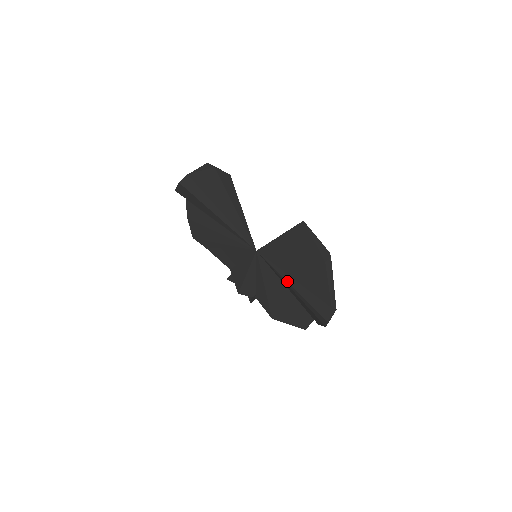
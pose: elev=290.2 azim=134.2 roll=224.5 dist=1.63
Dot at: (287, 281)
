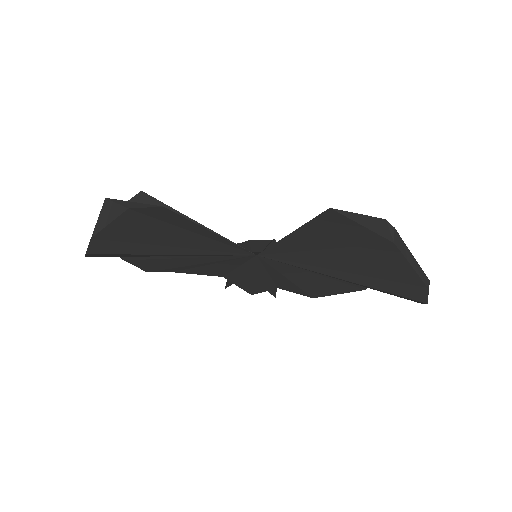
Dot at: (332, 276)
